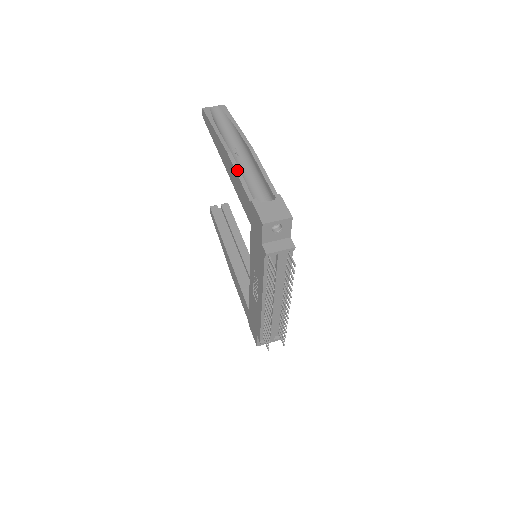
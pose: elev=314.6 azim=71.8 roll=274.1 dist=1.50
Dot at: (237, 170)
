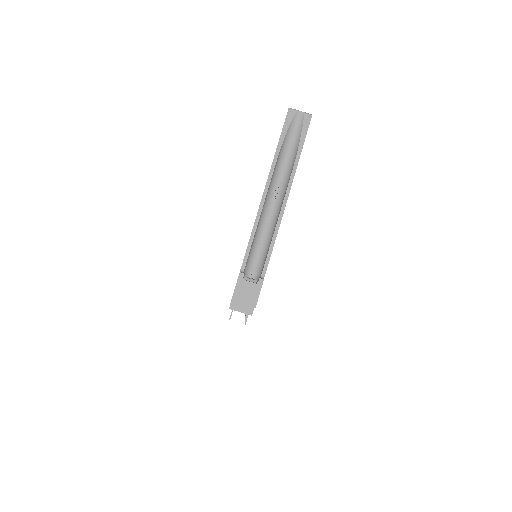
Dot at: (254, 229)
